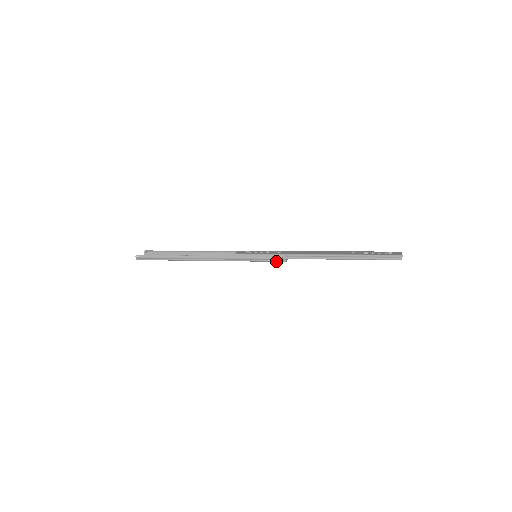
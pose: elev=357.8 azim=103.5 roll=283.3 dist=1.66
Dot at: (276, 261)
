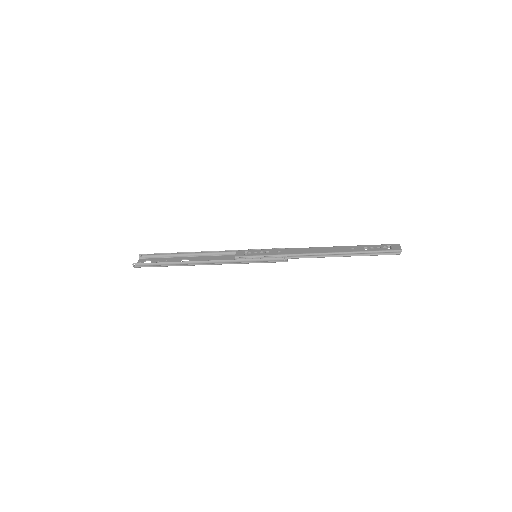
Dot at: occluded
